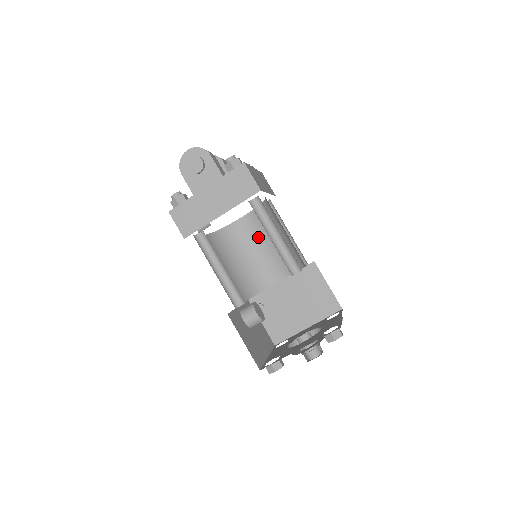
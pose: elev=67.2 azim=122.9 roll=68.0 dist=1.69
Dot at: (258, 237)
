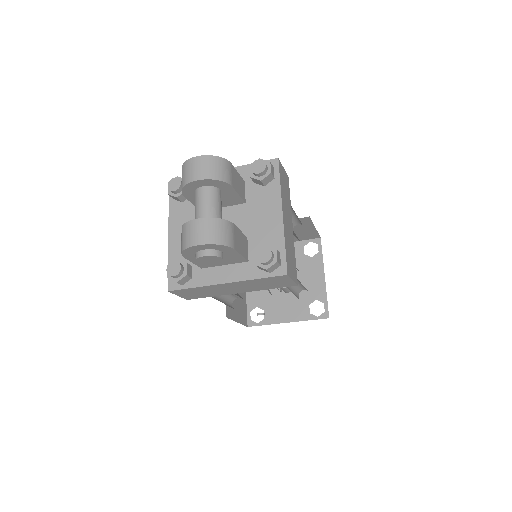
Dot at: occluded
